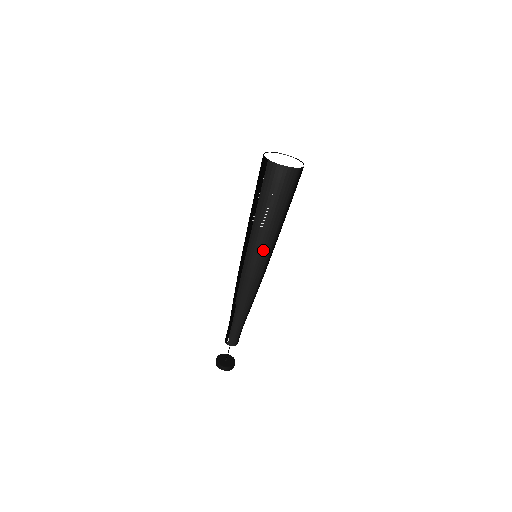
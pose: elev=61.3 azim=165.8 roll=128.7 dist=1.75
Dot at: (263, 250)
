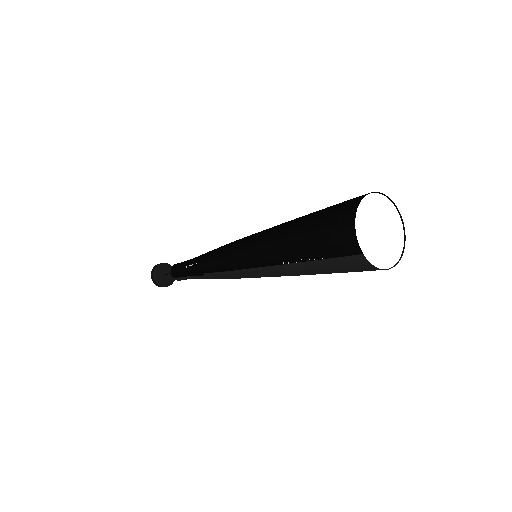
Dot at: occluded
